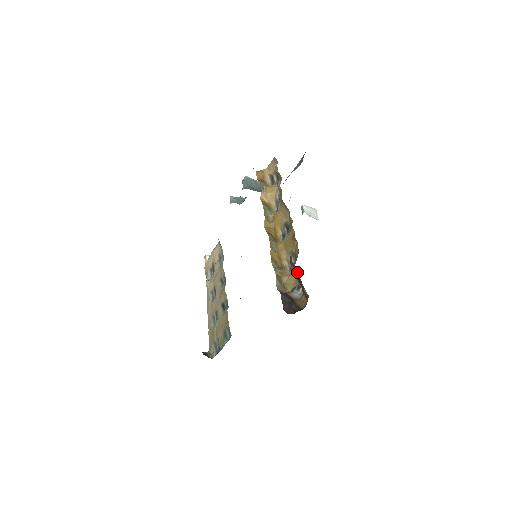
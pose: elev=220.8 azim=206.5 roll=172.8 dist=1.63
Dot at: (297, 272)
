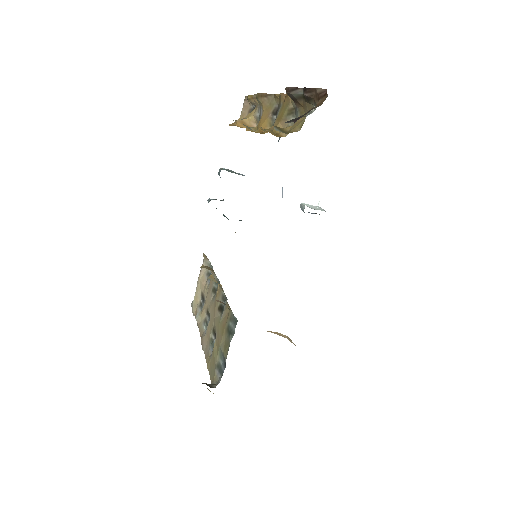
Dot at: (300, 93)
